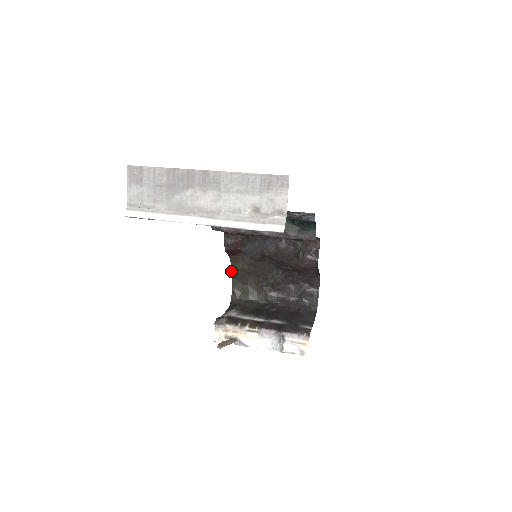
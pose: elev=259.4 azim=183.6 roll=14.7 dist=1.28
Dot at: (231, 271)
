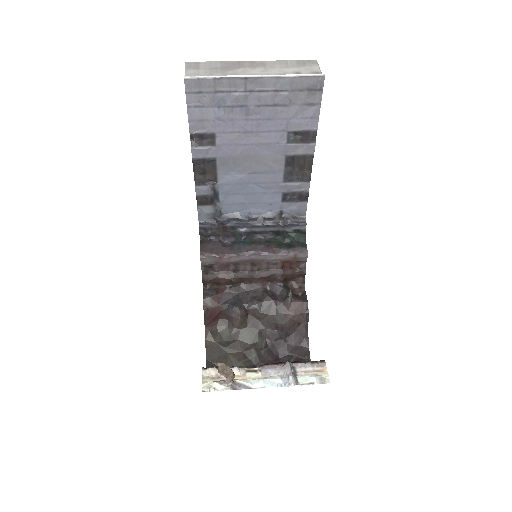
Dot at: occluded
